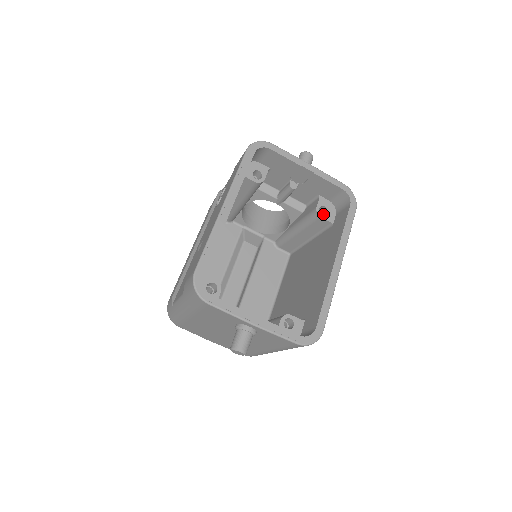
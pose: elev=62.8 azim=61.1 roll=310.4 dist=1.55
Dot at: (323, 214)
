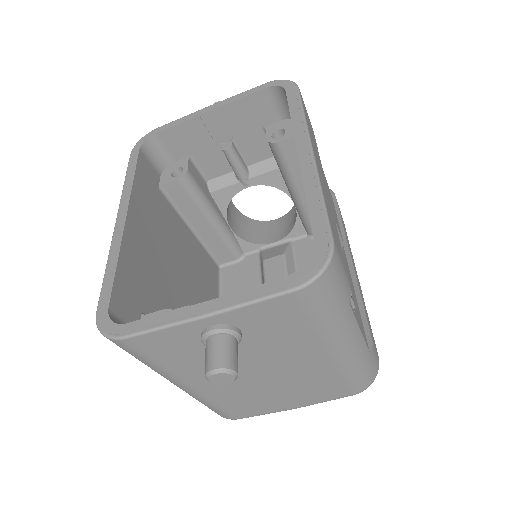
Dot at: occluded
